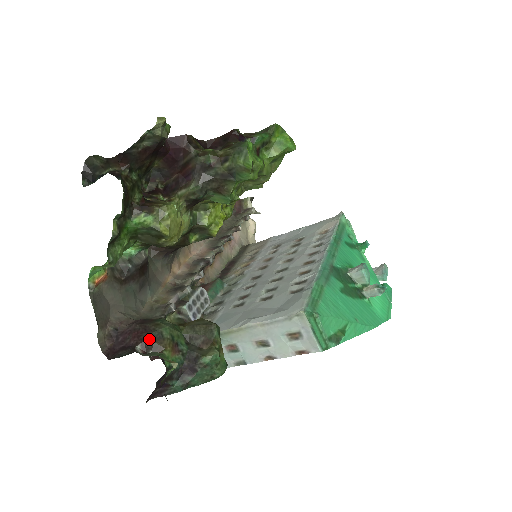
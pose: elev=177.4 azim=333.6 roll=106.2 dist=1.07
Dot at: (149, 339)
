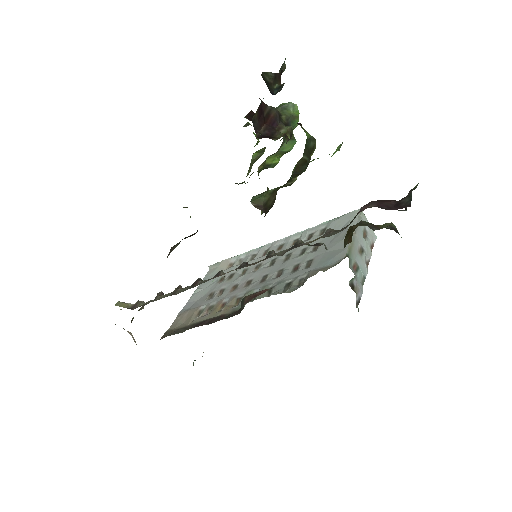
Dot at: occluded
